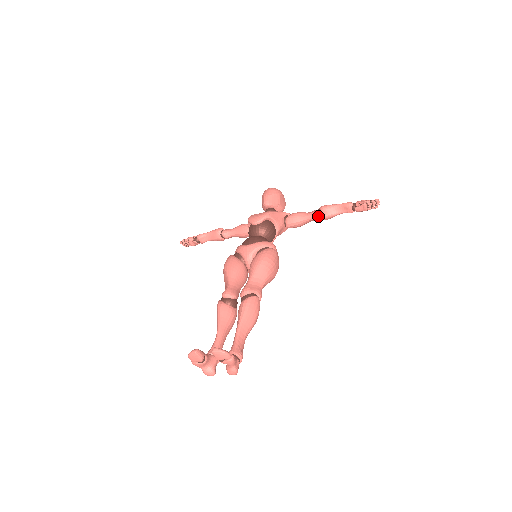
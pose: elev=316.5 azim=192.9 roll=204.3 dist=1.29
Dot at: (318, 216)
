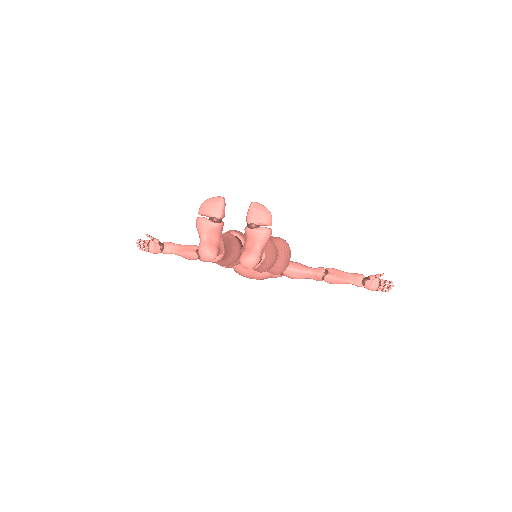
Dot at: (324, 272)
